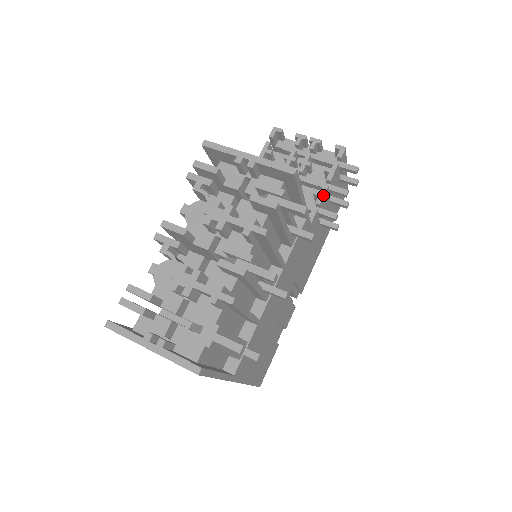
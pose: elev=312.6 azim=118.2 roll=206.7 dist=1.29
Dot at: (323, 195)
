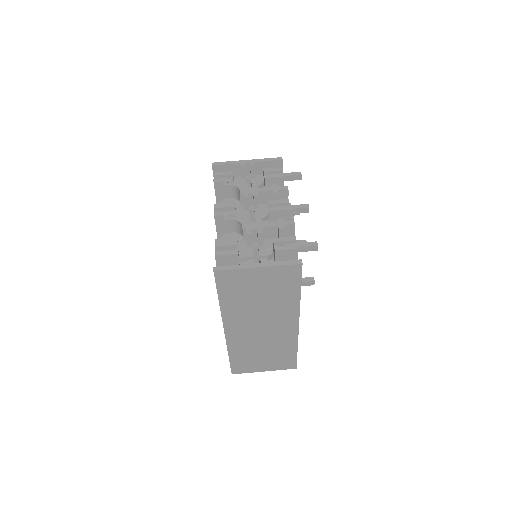
Dot at: occluded
